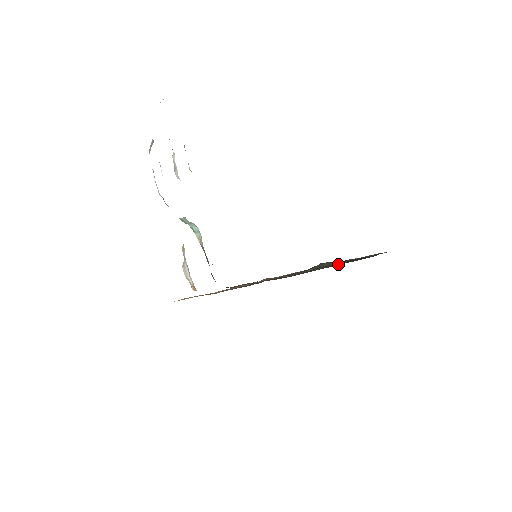
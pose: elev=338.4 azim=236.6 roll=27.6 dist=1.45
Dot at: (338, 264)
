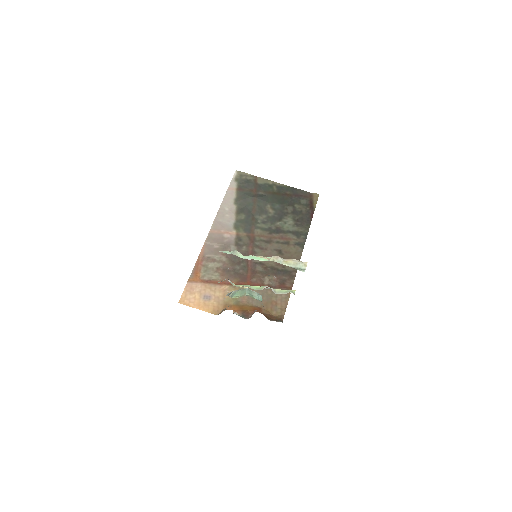
Dot at: (289, 224)
